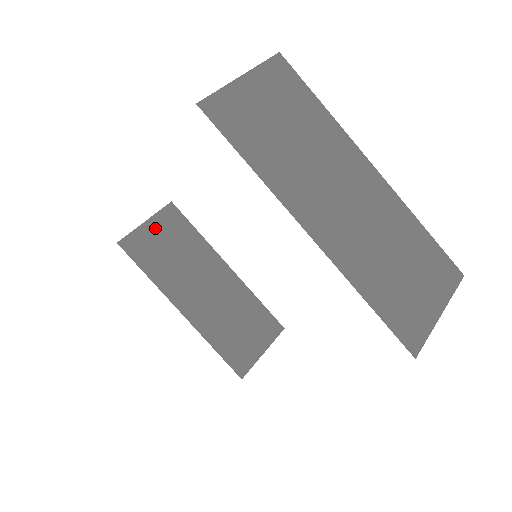
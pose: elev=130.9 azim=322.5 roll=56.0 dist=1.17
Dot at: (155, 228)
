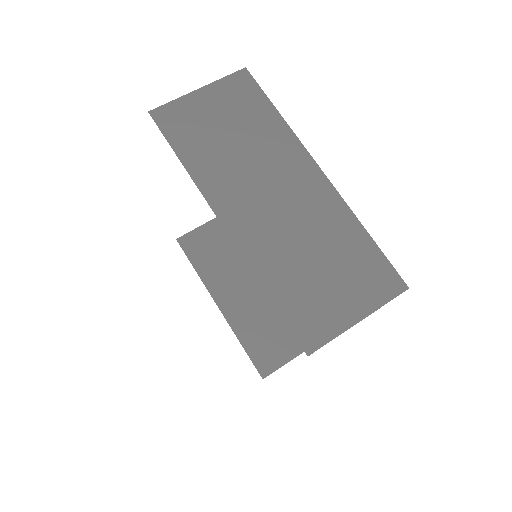
Dot at: (212, 230)
